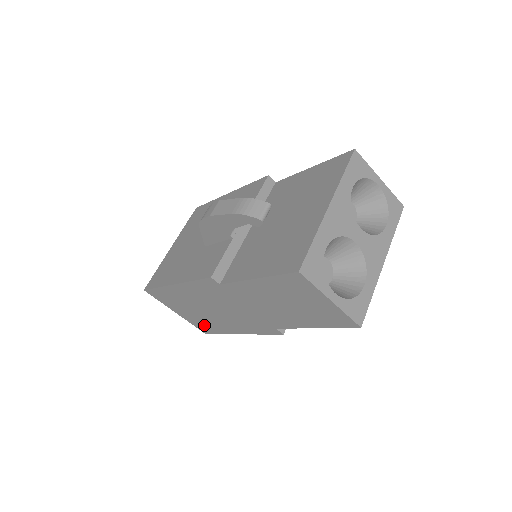
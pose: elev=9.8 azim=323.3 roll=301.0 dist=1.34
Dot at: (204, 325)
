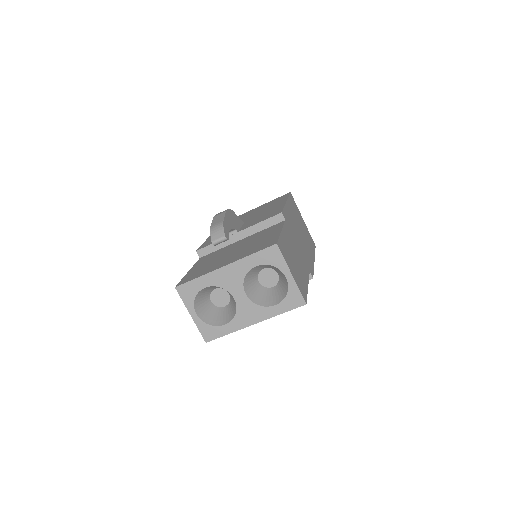
Dot at: occluded
